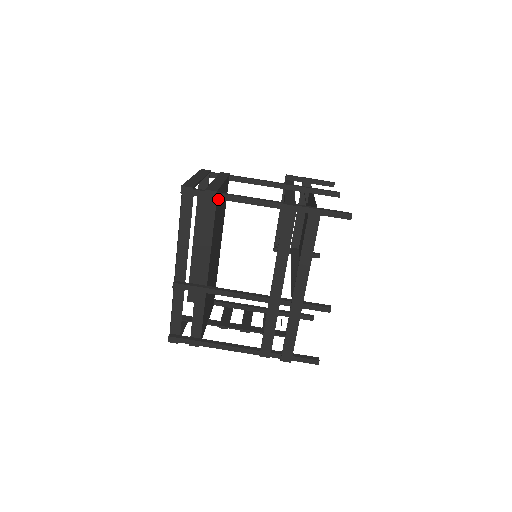
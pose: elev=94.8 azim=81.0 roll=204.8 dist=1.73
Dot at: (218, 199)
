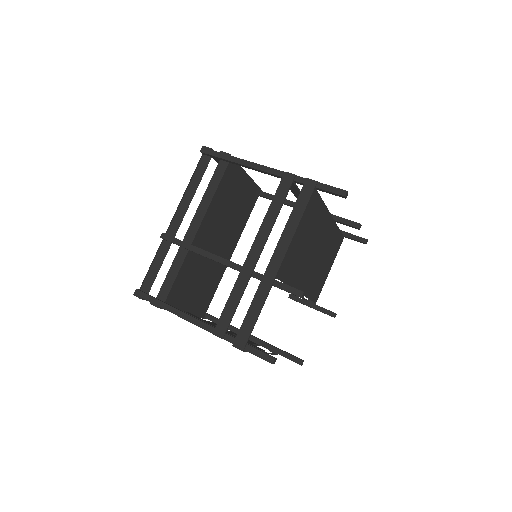
Dot at: (232, 172)
